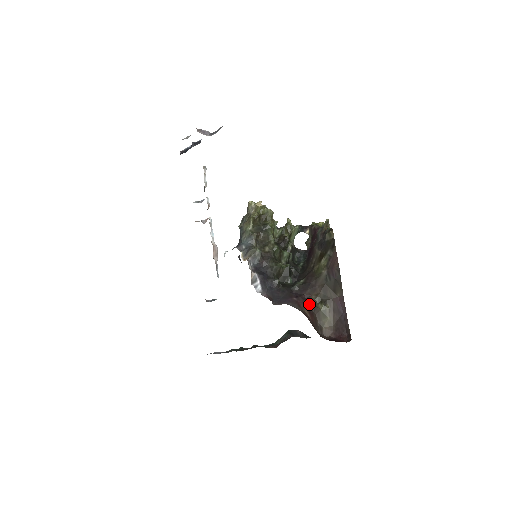
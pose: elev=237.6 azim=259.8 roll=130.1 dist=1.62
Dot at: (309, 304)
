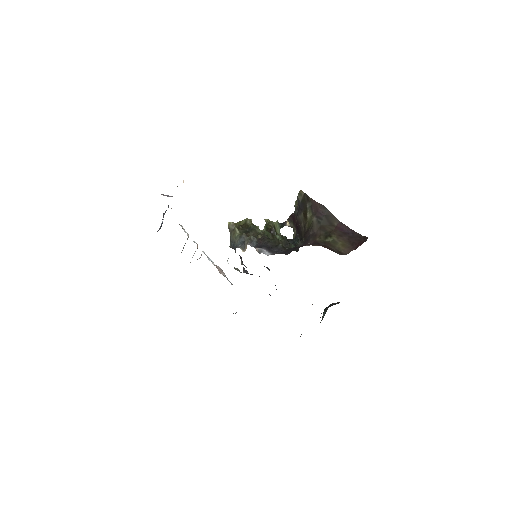
Dot at: (317, 244)
